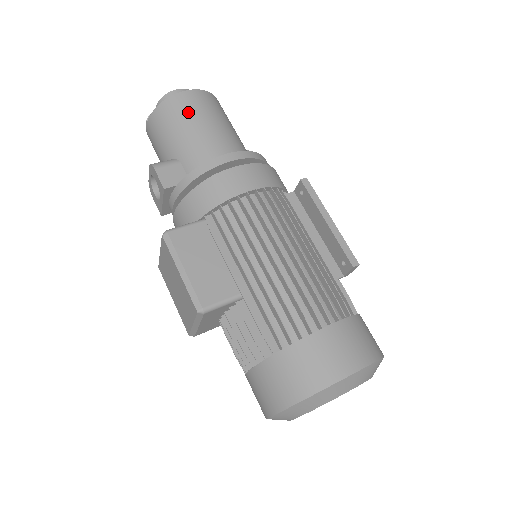
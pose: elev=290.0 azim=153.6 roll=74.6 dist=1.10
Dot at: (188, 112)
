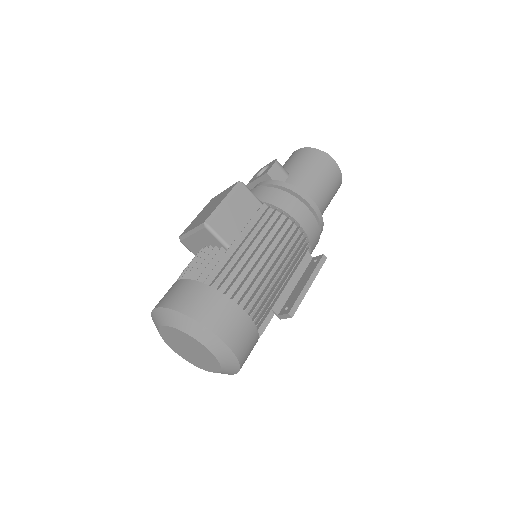
Dot at: (322, 167)
